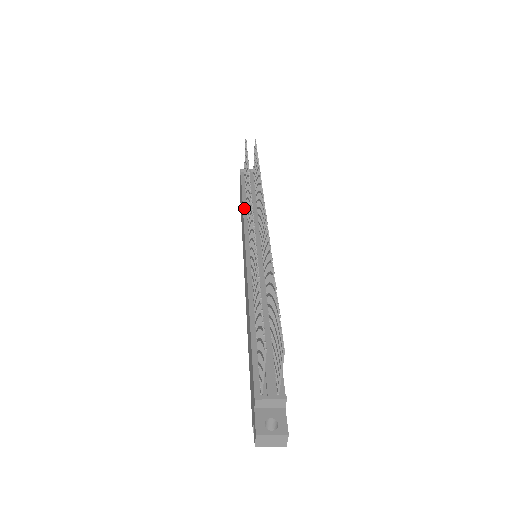
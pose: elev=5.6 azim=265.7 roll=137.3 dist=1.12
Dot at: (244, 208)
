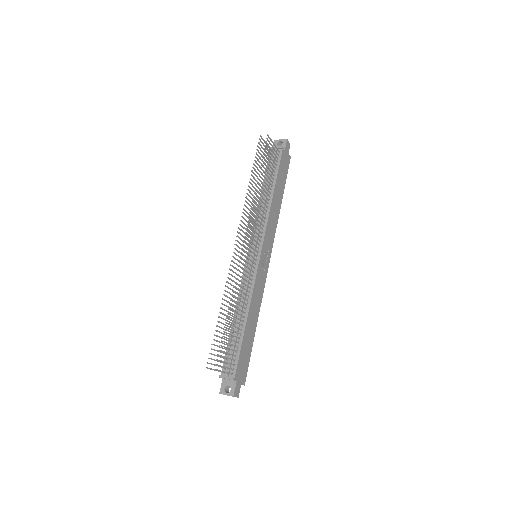
Dot at: occluded
